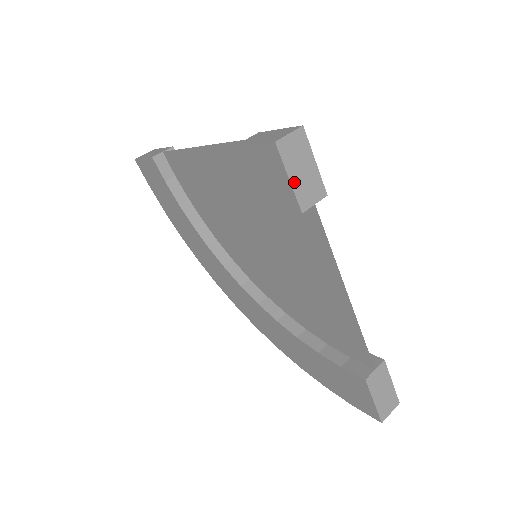
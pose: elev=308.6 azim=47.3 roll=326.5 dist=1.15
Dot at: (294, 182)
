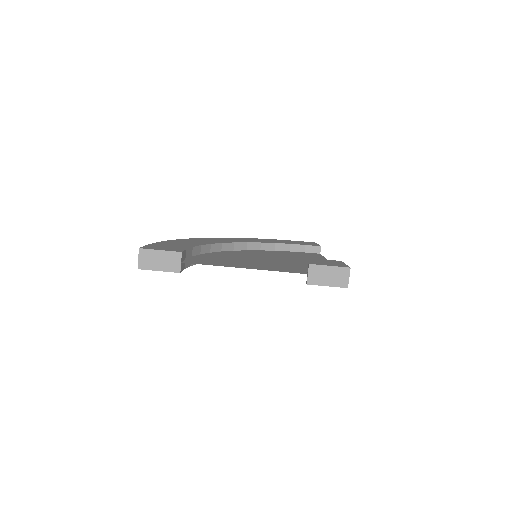
Dot at: occluded
